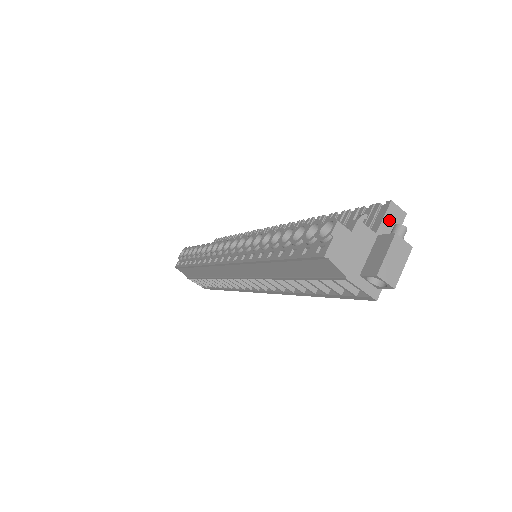
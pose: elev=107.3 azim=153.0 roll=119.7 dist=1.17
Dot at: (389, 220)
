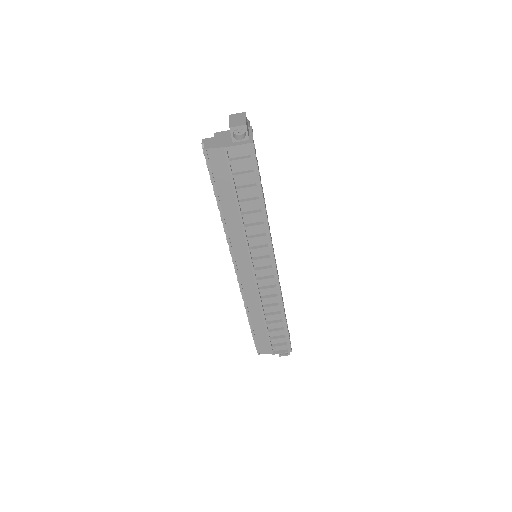
Dot at: occluded
